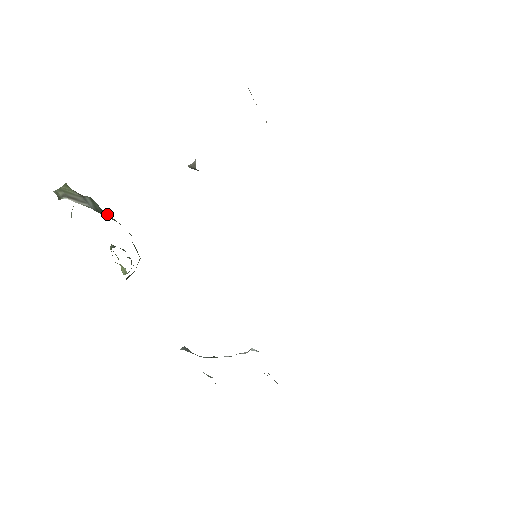
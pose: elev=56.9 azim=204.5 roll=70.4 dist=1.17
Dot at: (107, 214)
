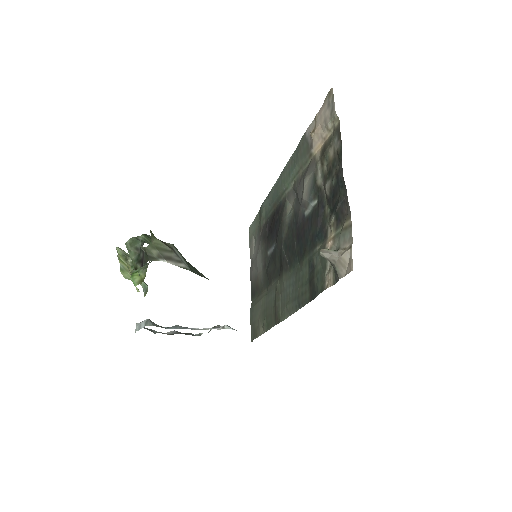
Dot at: (194, 267)
